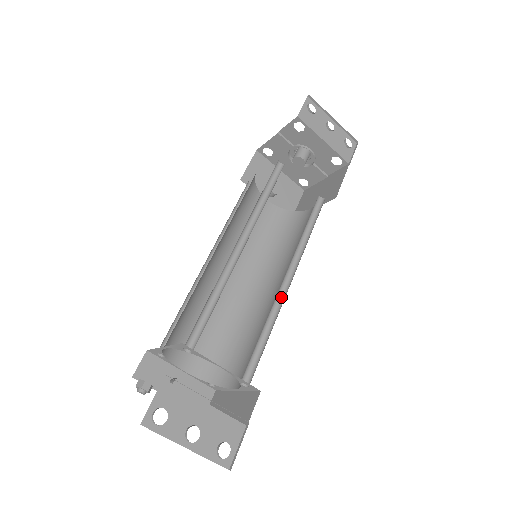
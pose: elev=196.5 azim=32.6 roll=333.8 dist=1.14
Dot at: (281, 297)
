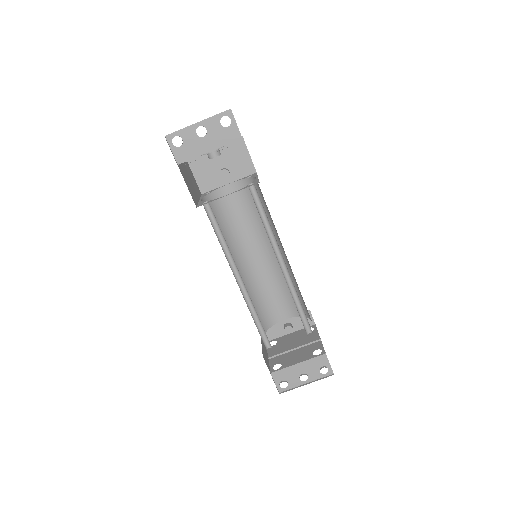
Dot at: (289, 276)
